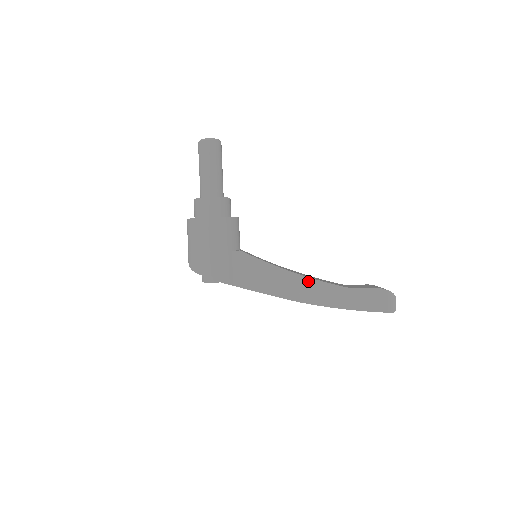
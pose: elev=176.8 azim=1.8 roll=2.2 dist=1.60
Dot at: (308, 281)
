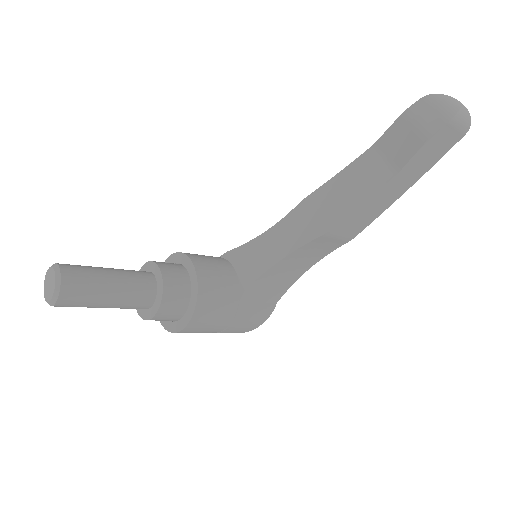
Dot at: (340, 226)
